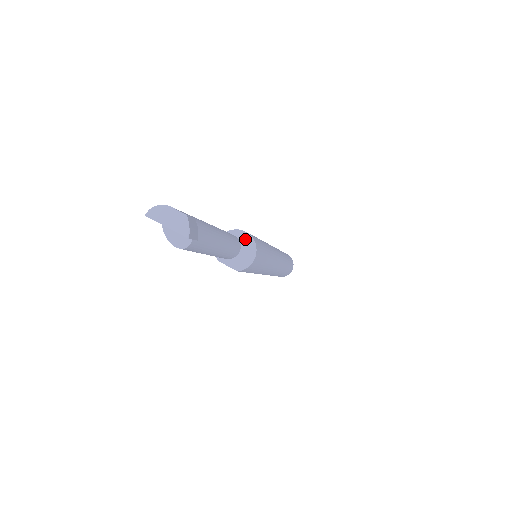
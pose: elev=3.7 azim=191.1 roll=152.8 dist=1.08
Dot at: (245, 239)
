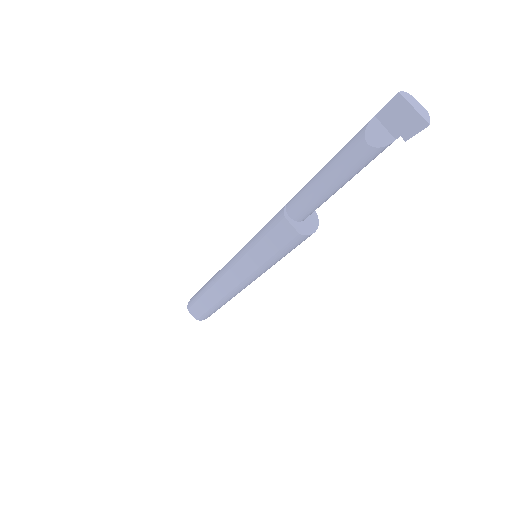
Dot at: occluded
